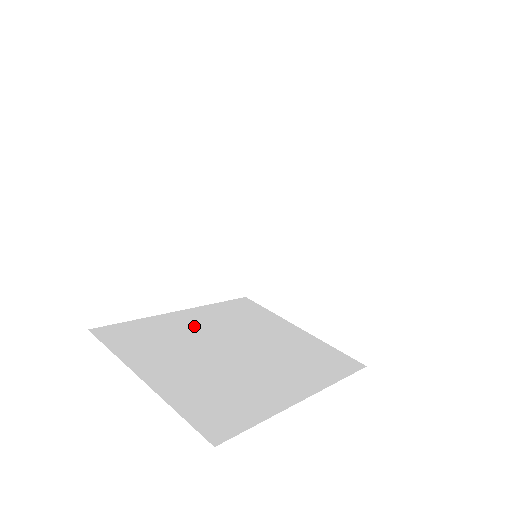
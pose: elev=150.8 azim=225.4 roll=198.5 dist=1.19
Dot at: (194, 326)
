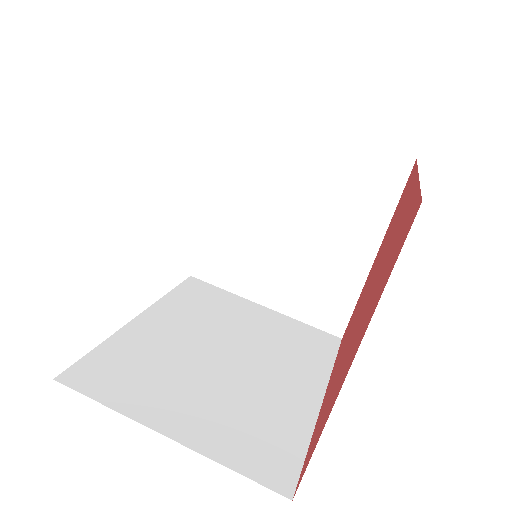
Dot at: (168, 334)
